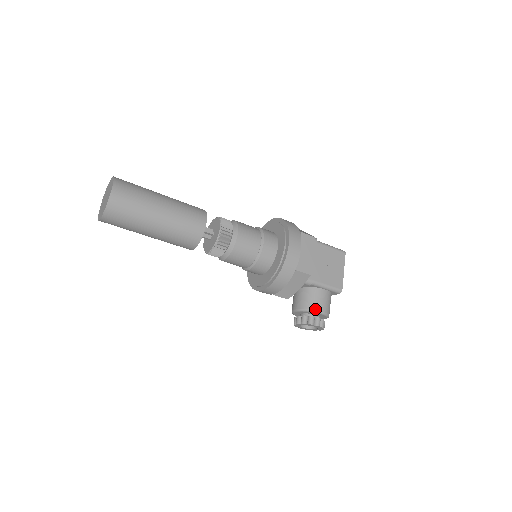
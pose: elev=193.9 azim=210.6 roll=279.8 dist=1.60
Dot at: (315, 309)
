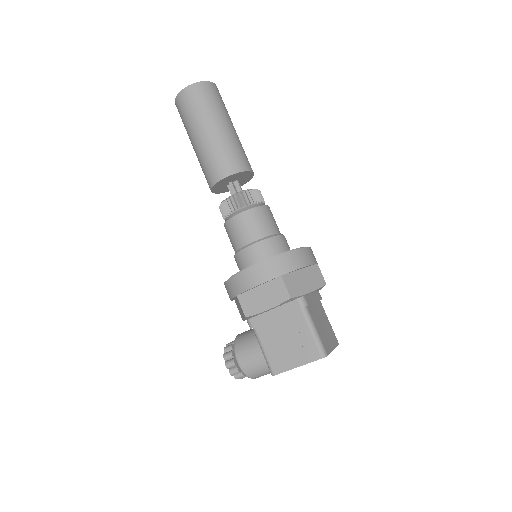
Dot at: (236, 351)
